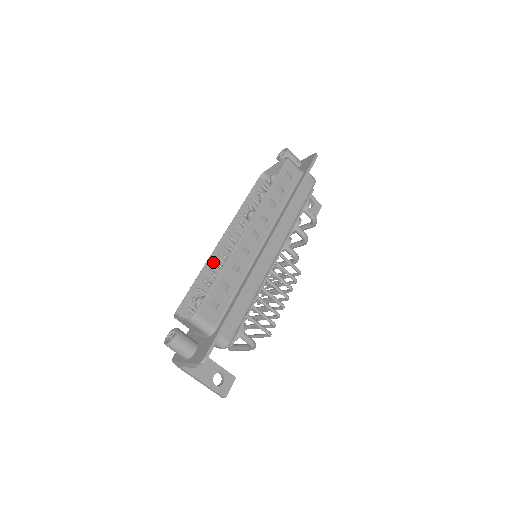
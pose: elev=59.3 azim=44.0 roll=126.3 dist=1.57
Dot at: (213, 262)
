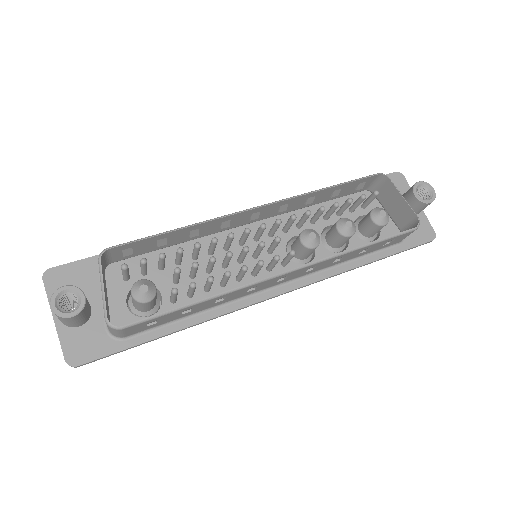
Dot at: (215, 223)
